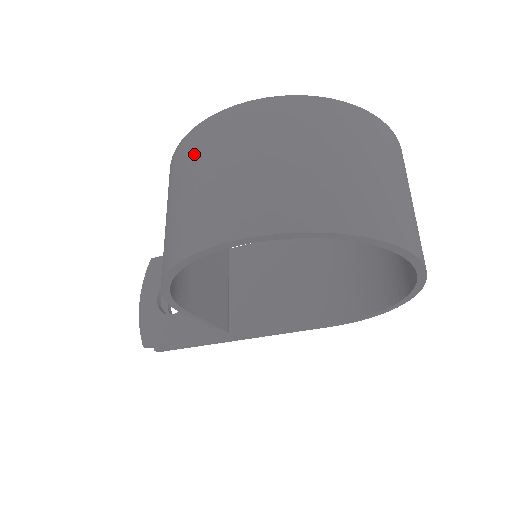
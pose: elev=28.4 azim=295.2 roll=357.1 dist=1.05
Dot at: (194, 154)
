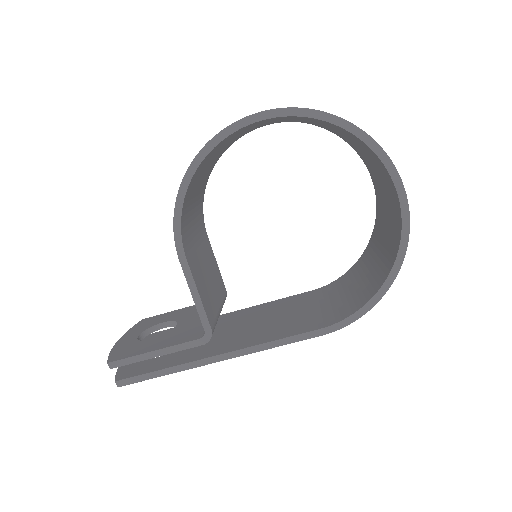
Dot at: occluded
